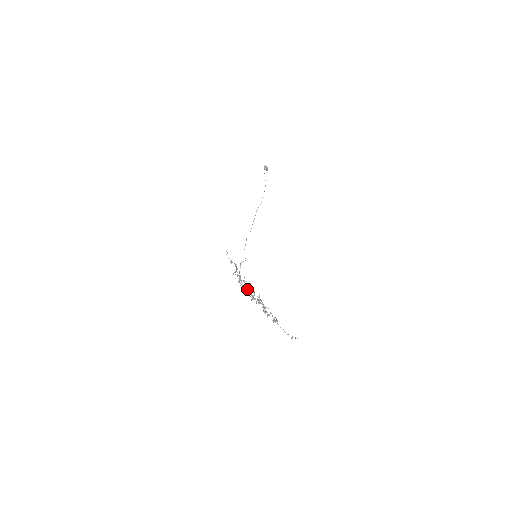
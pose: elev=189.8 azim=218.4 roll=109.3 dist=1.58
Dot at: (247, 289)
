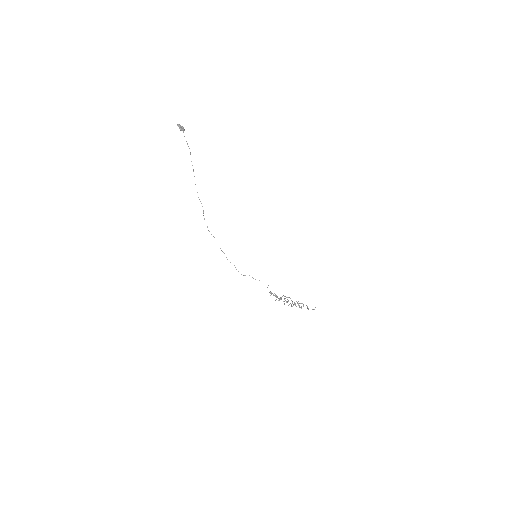
Dot at: occluded
